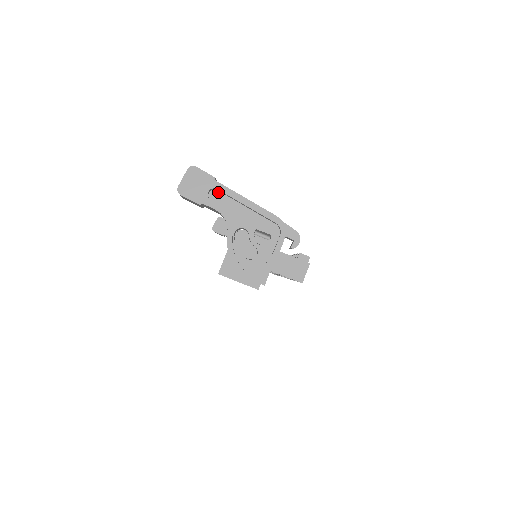
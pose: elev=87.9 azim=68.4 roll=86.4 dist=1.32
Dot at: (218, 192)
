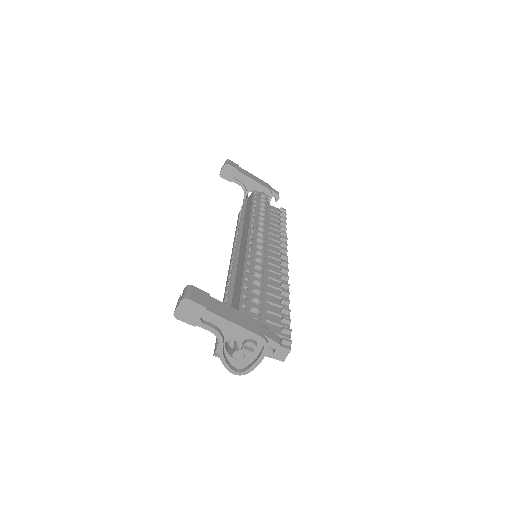
Dot at: (210, 314)
